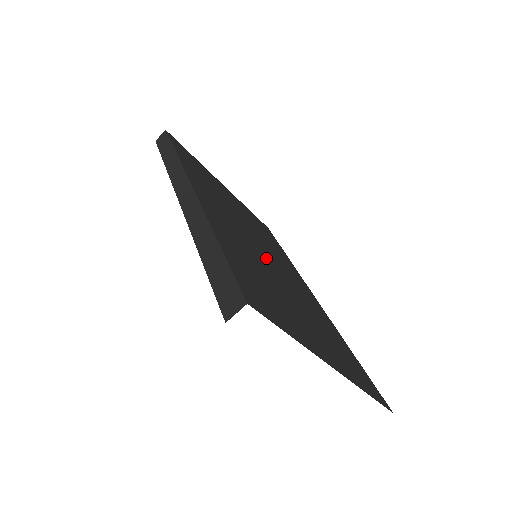
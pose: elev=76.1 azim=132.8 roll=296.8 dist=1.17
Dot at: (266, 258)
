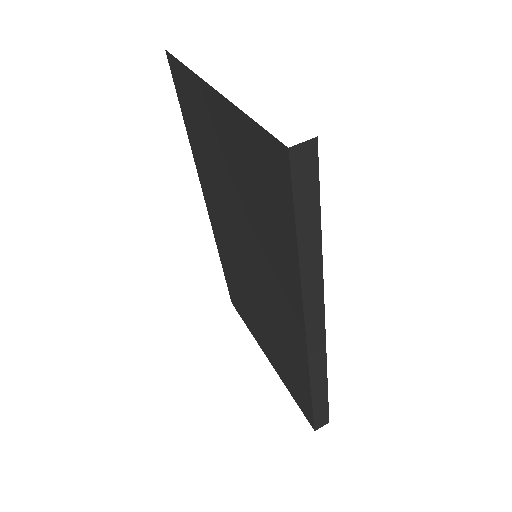
Dot at: occluded
